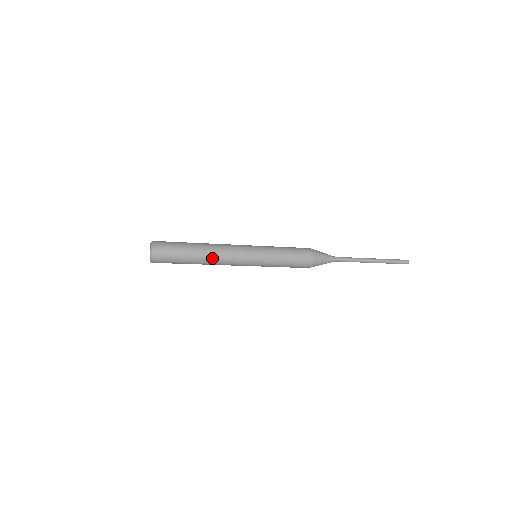
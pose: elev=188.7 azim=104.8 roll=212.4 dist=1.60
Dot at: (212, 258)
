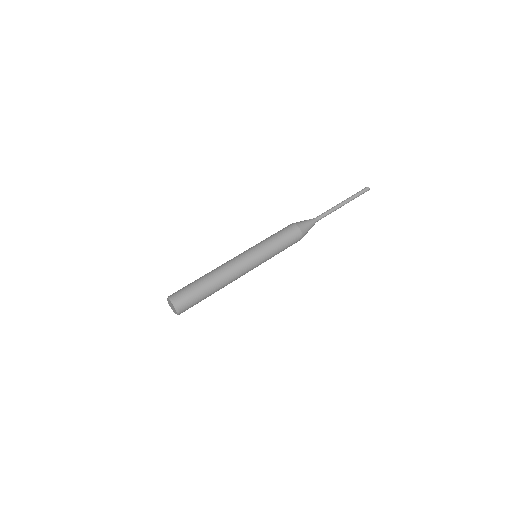
Dot at: (226, 284)
